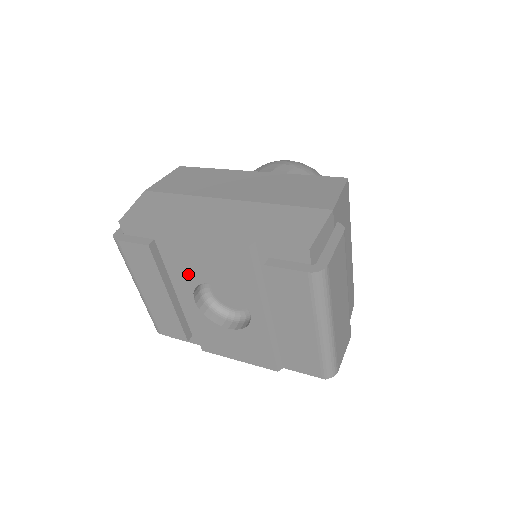
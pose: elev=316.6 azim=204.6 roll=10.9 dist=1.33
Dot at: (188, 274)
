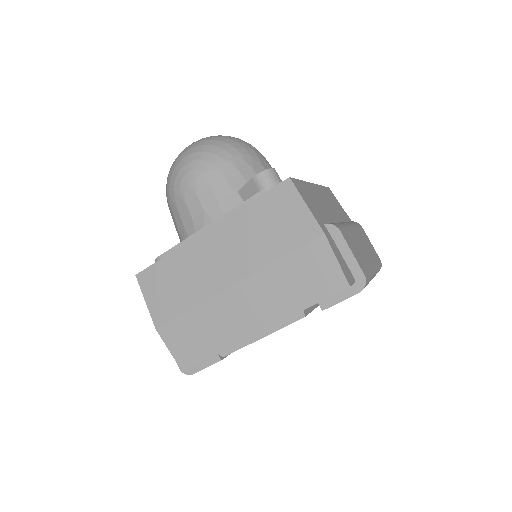
Dot at: occluded
